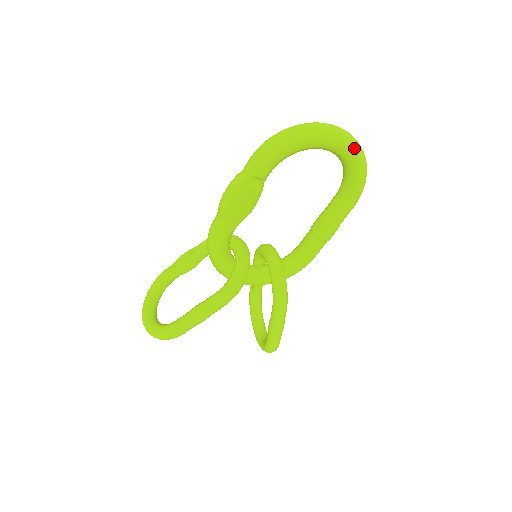
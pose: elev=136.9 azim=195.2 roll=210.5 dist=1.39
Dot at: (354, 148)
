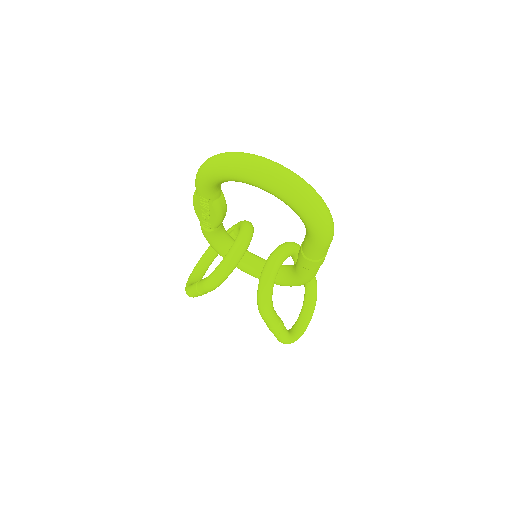
Dot at: (281, 191)
